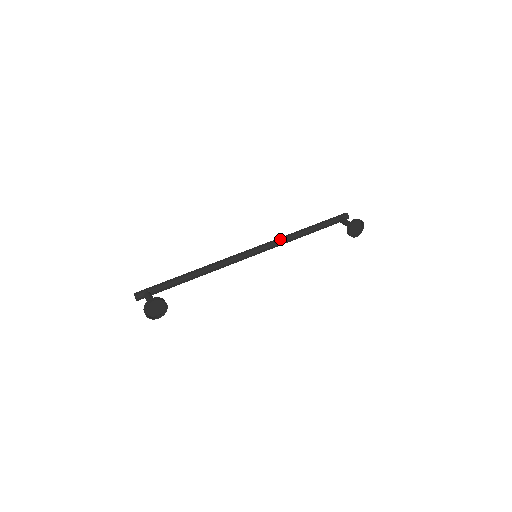
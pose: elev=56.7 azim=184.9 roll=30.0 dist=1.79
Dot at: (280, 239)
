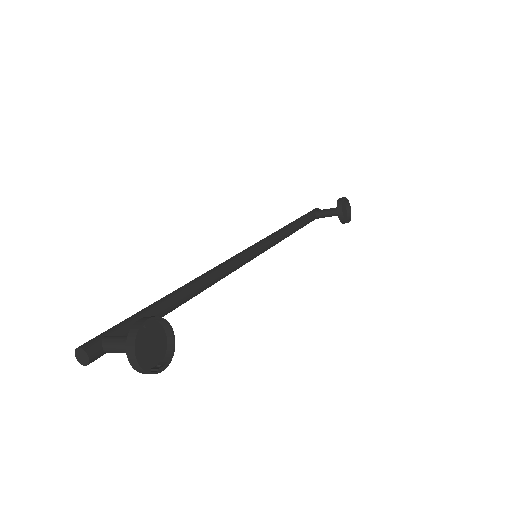
Dot at: (269, 236)
